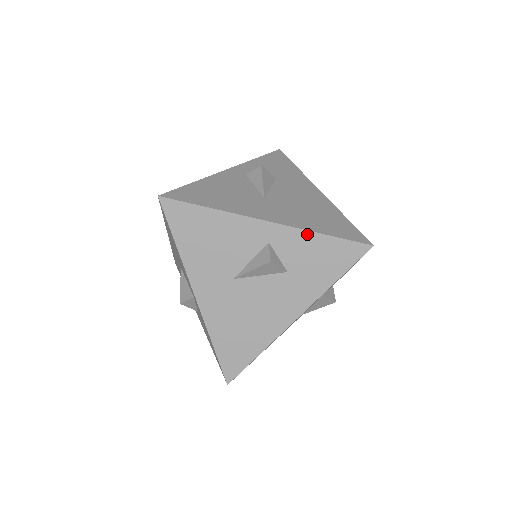
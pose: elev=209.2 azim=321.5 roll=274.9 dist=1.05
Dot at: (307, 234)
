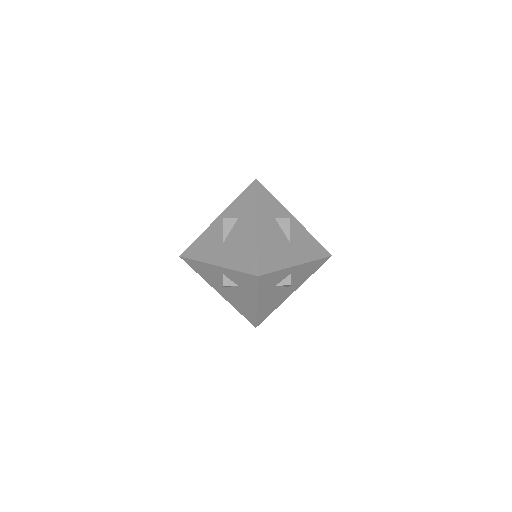
Dot at: (232, 271)
